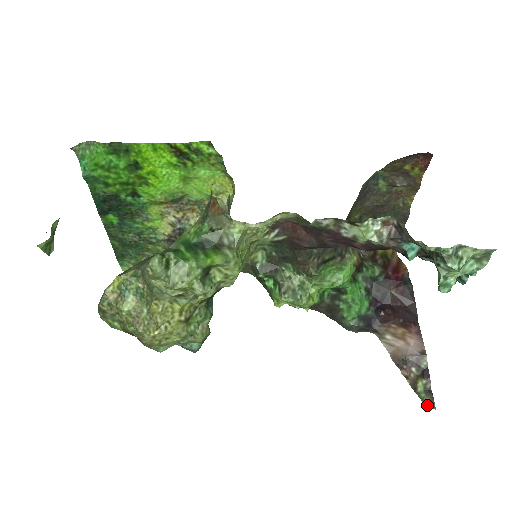
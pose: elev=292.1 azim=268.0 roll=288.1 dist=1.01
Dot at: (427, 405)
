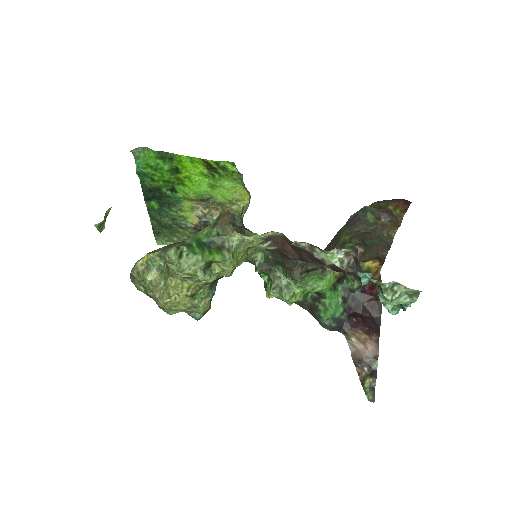
Dot at: (368, 398)
